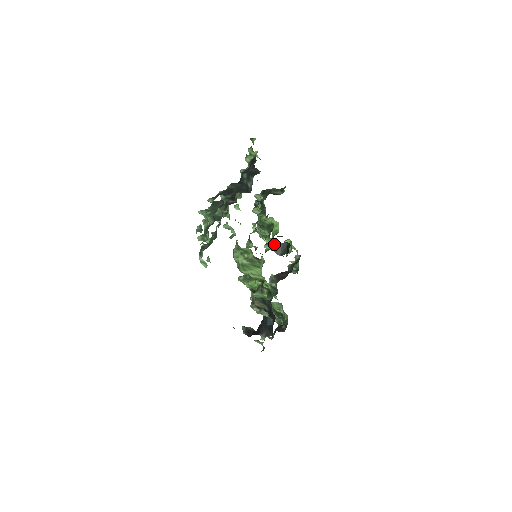
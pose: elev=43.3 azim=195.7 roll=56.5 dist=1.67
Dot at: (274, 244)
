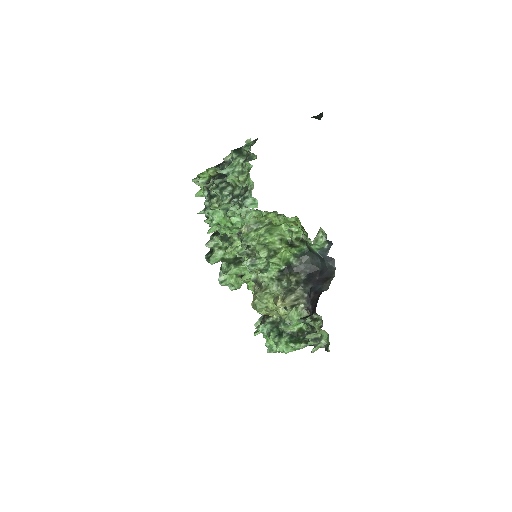
Dot at: occluded
